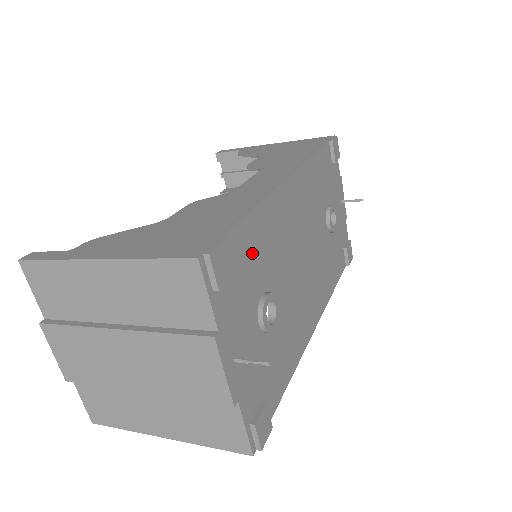
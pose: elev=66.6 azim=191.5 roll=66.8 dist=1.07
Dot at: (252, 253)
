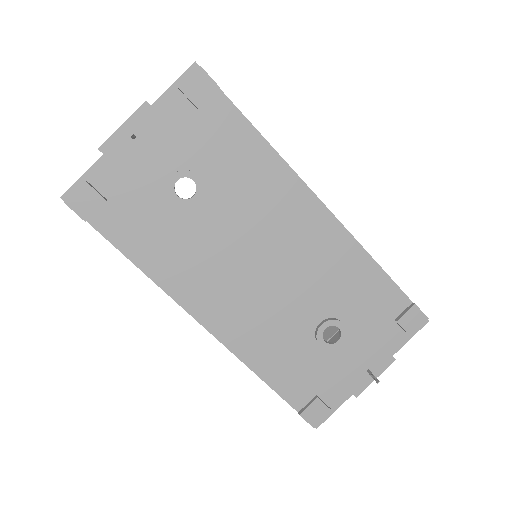
Dot at: (227, 145)
